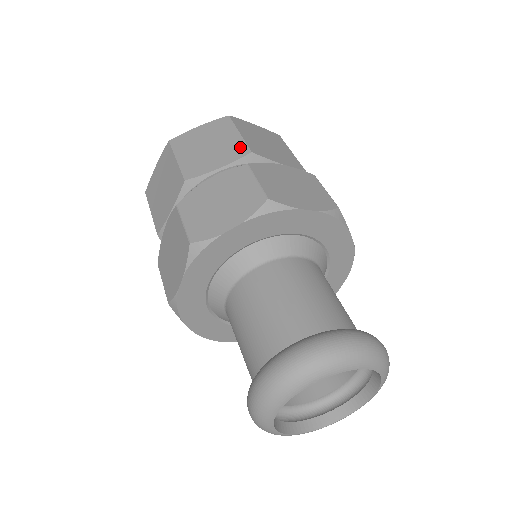
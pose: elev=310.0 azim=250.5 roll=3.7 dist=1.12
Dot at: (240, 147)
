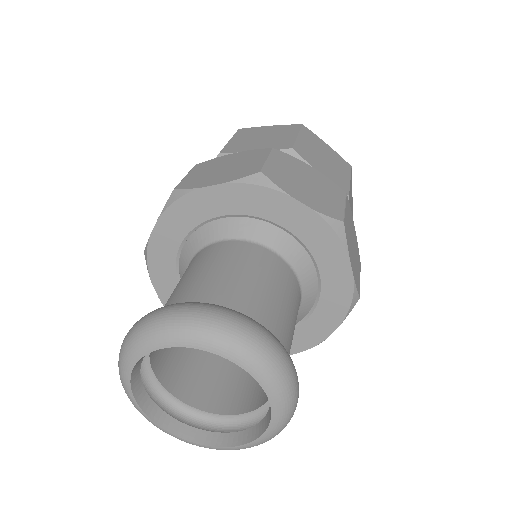
Dot at: (287, 143)
